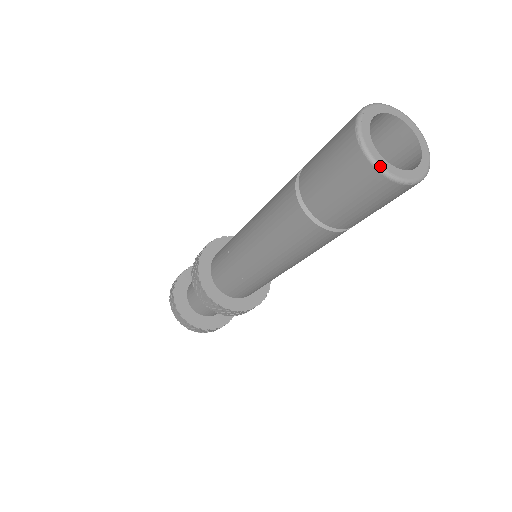
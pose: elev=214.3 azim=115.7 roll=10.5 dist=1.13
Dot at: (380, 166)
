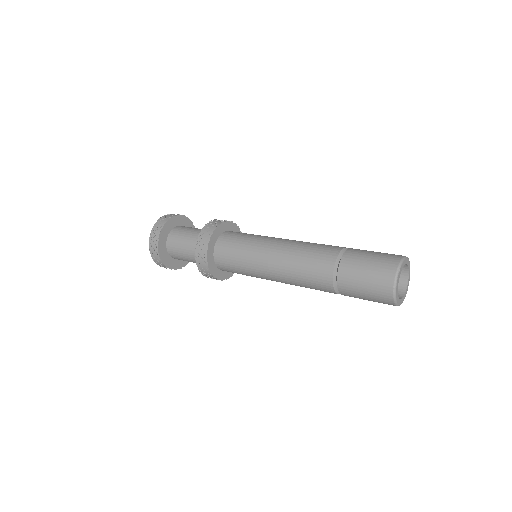
Dot at: (397, 302)
